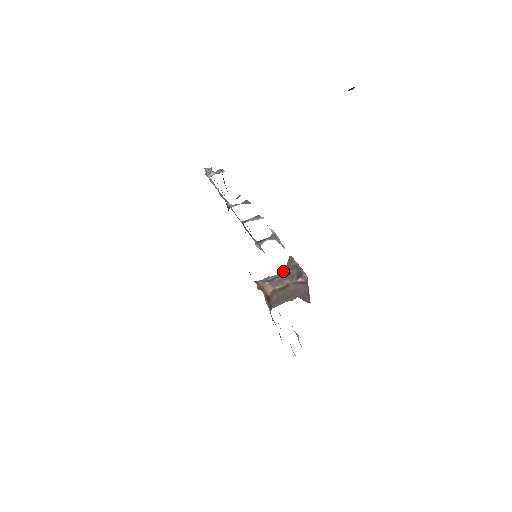
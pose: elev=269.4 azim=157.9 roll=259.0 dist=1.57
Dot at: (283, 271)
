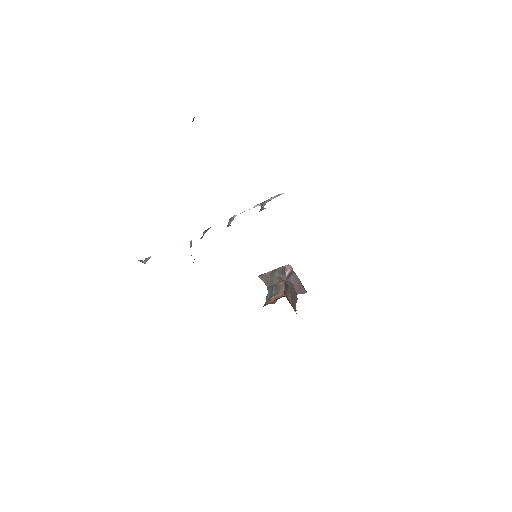
Dot at: (268, 286)
